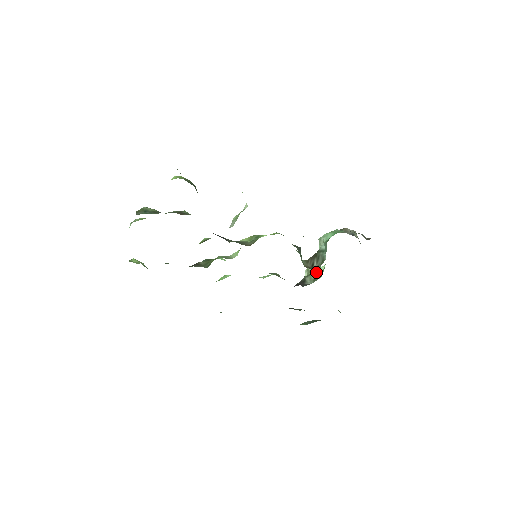
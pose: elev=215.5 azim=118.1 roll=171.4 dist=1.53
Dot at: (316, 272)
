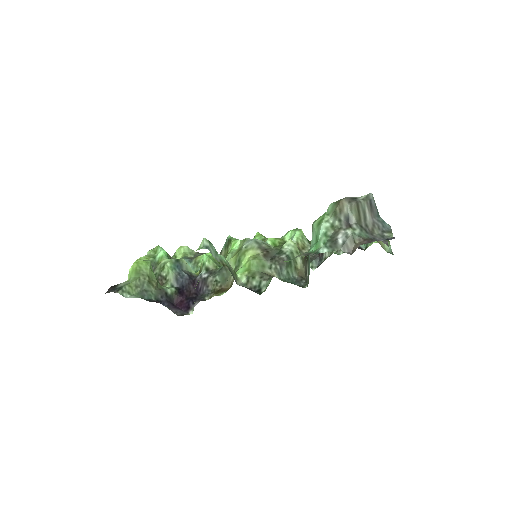
Dot at: occluded
